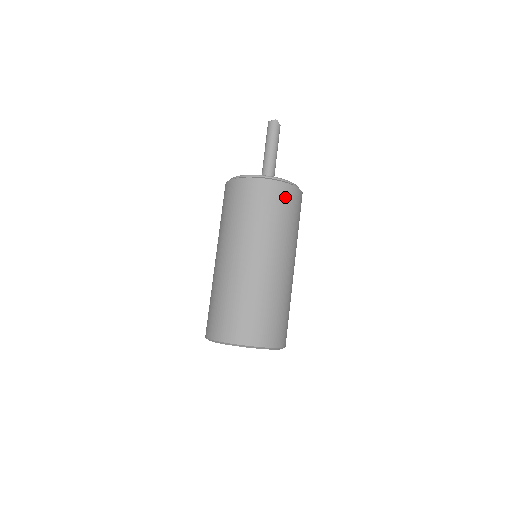
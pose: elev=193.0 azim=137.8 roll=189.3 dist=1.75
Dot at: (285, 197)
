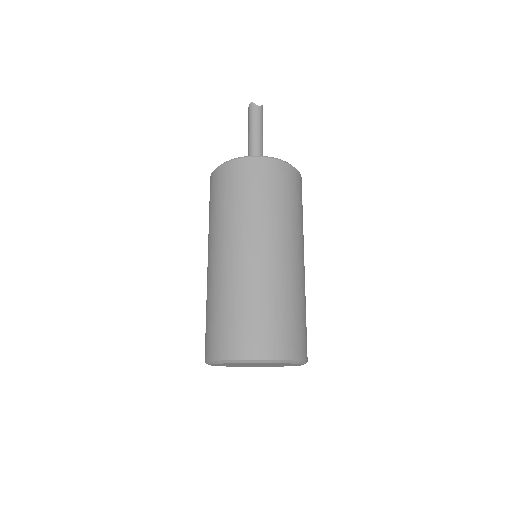
Dot at: (241, 175)
